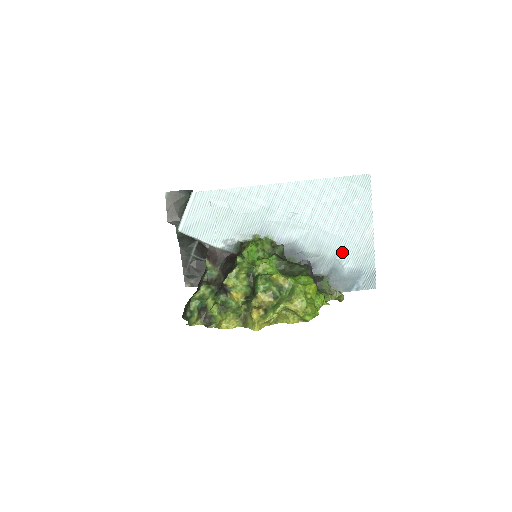
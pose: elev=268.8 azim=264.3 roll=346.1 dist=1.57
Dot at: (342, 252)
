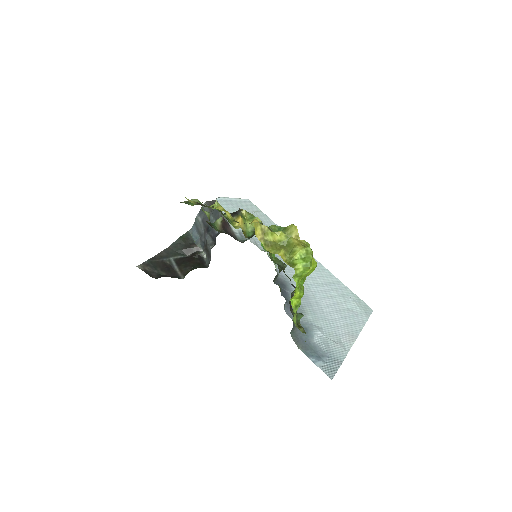
Dot at: (321, 326)
